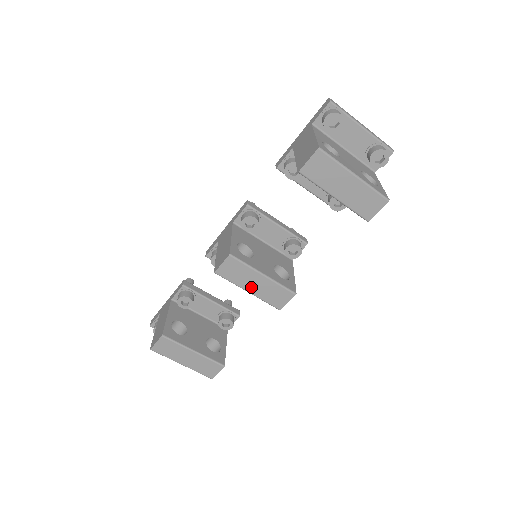
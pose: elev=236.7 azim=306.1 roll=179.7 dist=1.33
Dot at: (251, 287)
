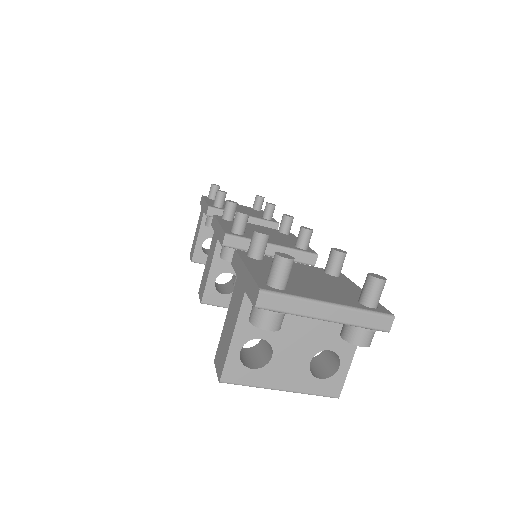
Dot at: occluded
